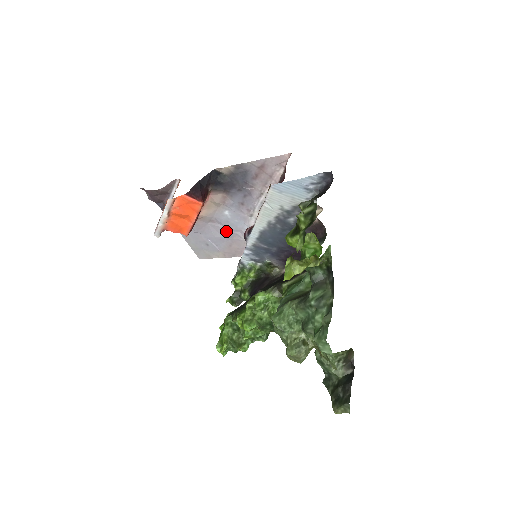
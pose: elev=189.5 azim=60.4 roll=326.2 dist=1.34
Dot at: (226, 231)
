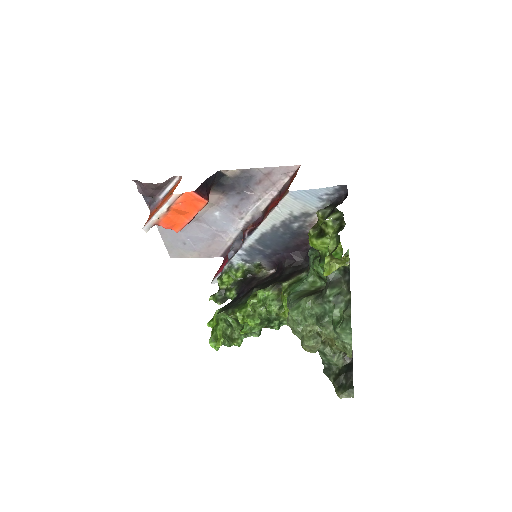
Dot at: (210, 231)
